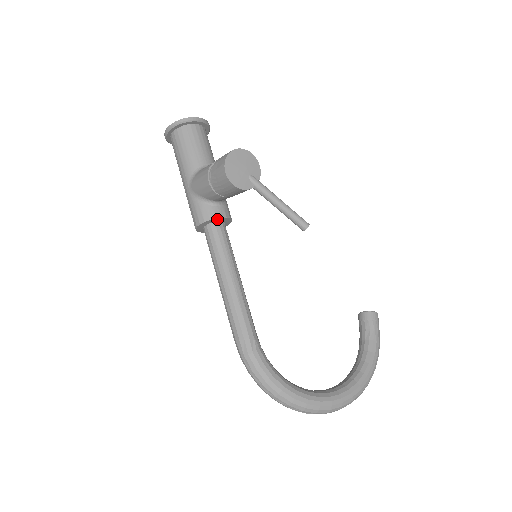
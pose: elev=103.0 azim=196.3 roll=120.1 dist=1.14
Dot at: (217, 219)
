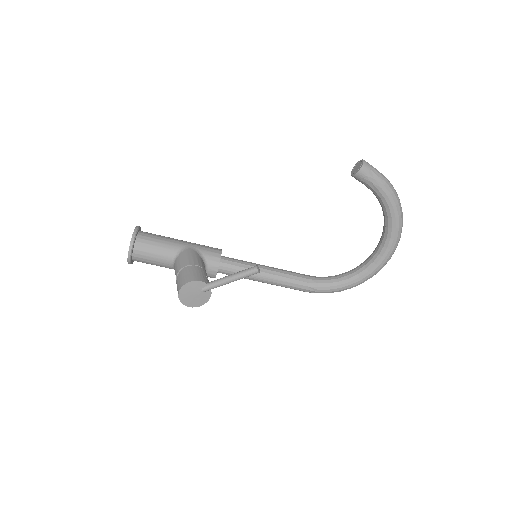
Dot at: occluded
